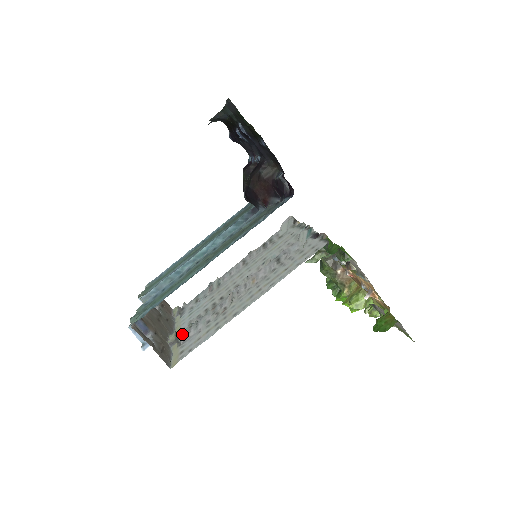
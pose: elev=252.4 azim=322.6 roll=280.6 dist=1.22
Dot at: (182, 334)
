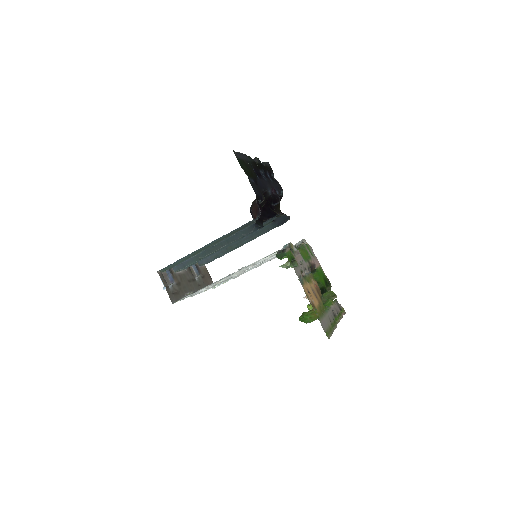
Dot at: occluded
